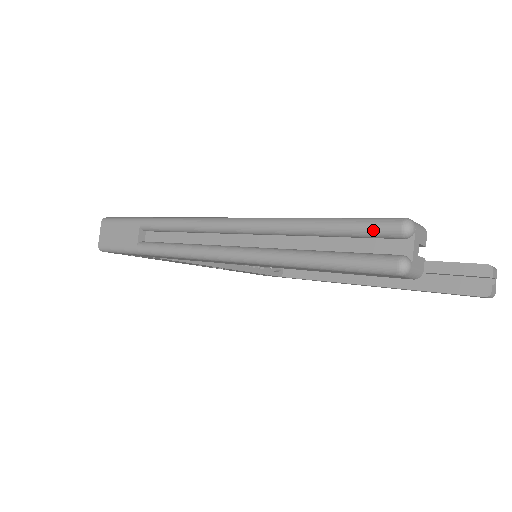
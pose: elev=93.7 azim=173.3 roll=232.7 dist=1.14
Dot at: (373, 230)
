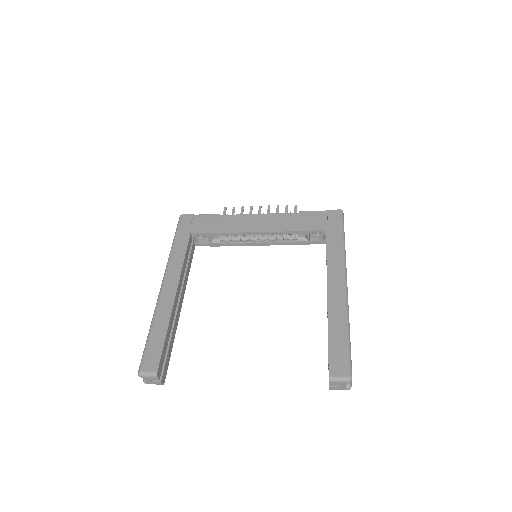
Dot at: occluded
